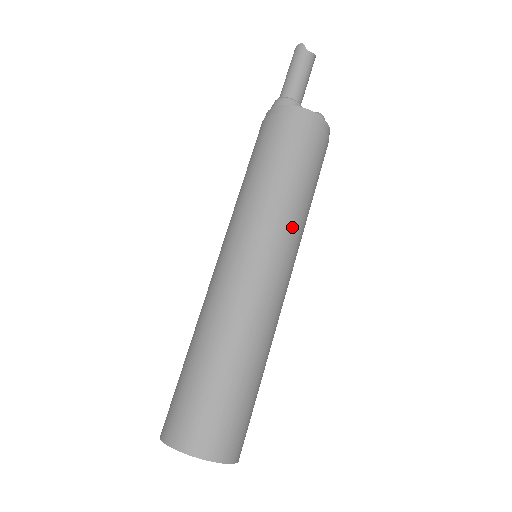
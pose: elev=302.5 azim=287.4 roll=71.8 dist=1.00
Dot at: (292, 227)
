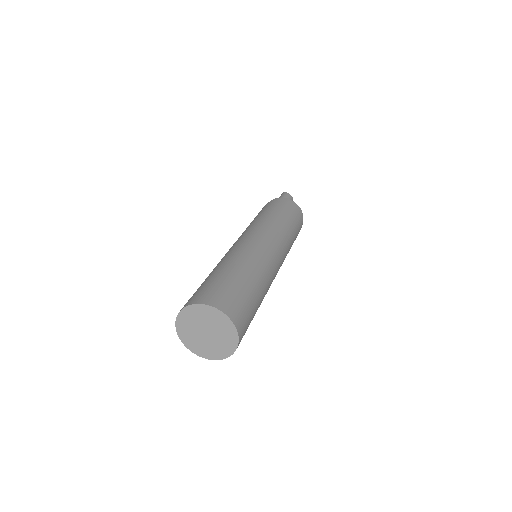
Dot at: (282, 236)
